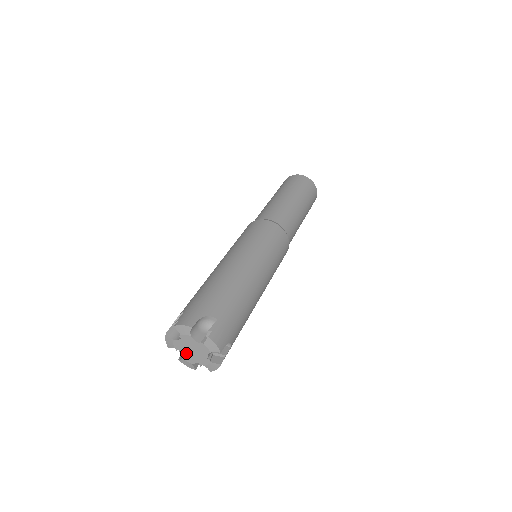
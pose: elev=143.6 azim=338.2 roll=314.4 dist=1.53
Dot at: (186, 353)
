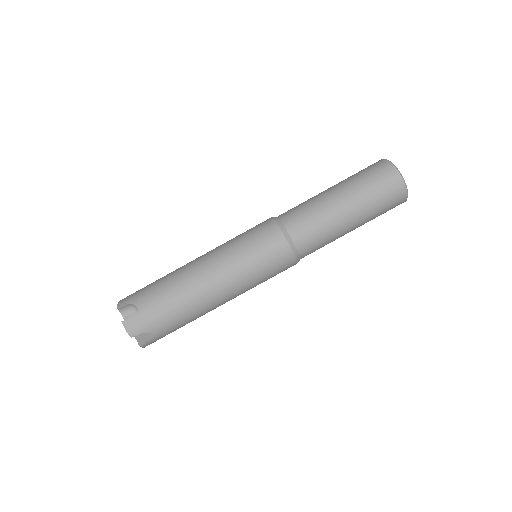
Dot at: occluded
